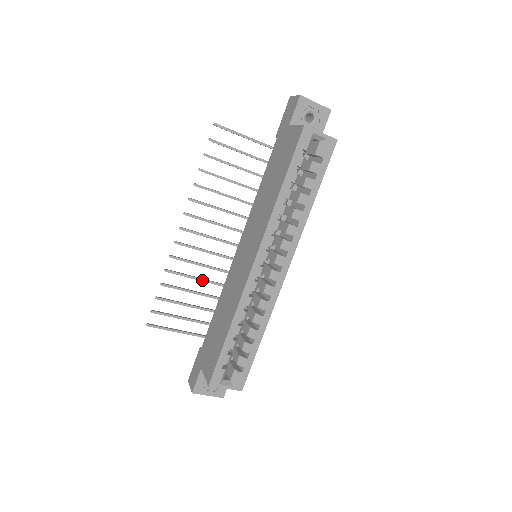
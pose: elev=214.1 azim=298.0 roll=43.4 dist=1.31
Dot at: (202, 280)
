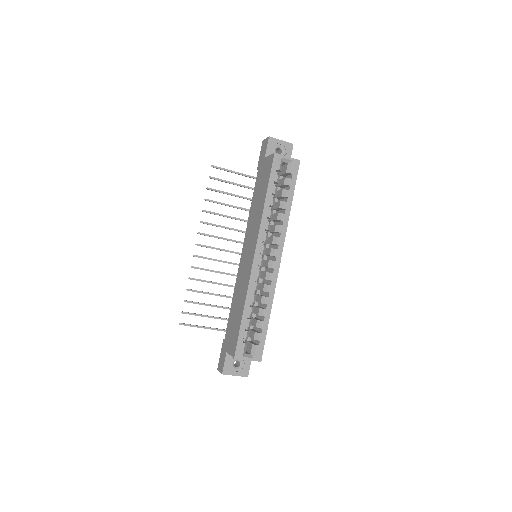
Dot at: (218, 284)
